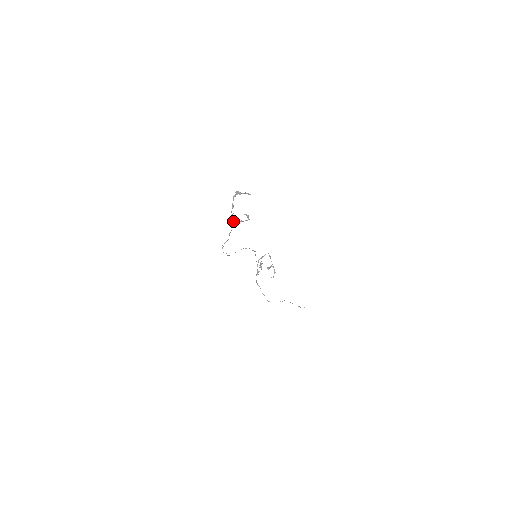
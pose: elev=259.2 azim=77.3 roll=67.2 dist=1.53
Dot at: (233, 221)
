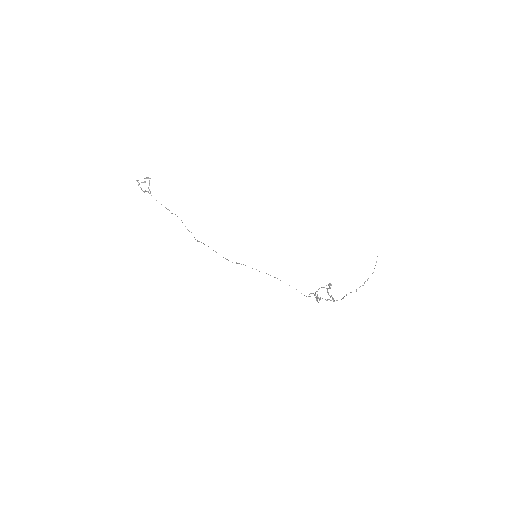
Dot at: (149, 189)
